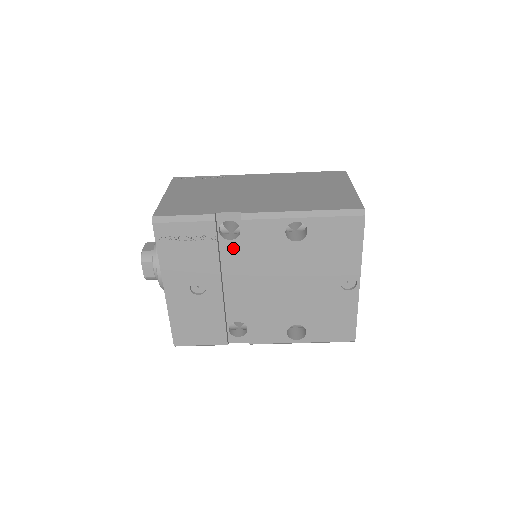
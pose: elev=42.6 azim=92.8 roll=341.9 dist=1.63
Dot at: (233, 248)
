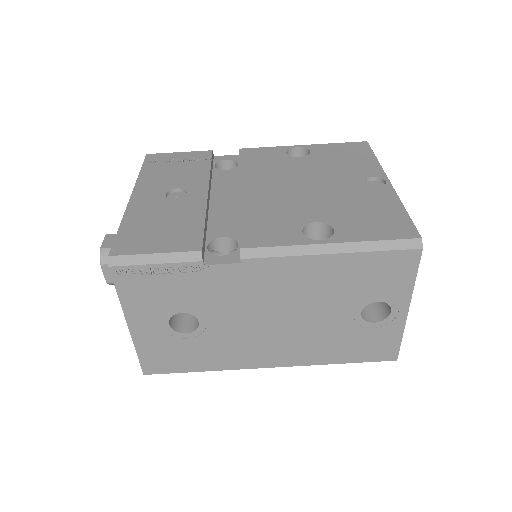
Dot at: (228, 175)
